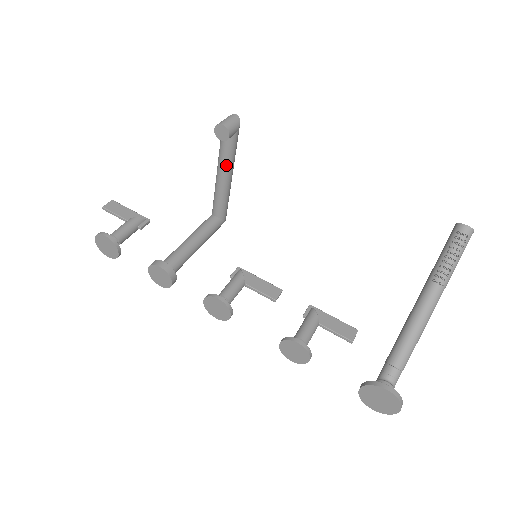
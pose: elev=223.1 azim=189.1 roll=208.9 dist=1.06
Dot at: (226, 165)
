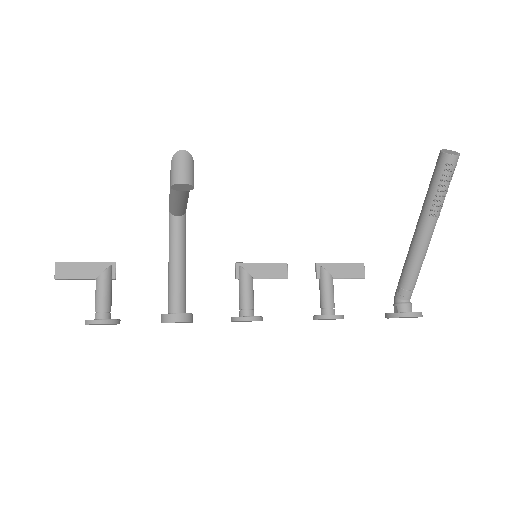
Dot at: (185, 192)
